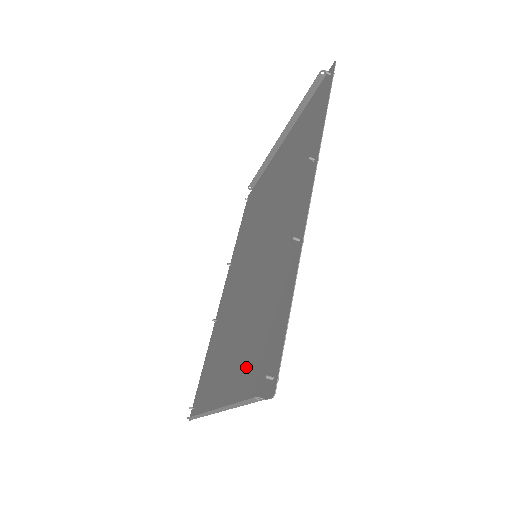
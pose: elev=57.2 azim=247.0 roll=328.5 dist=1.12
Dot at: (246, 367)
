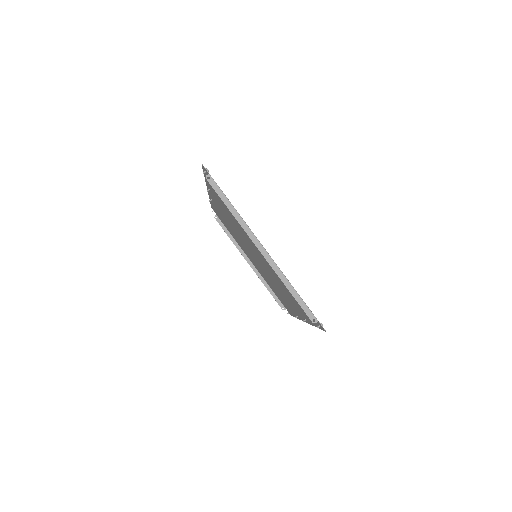
Dot at: occluded
